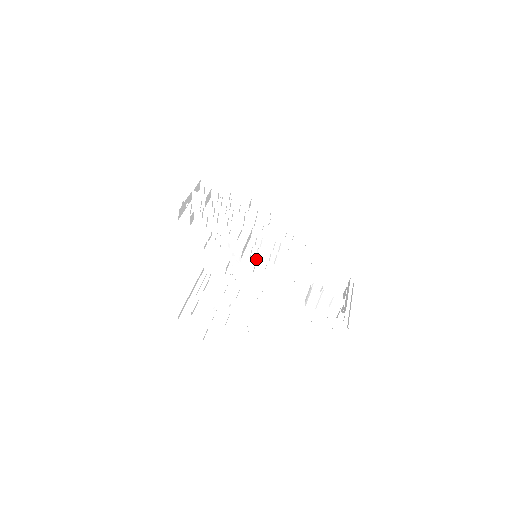
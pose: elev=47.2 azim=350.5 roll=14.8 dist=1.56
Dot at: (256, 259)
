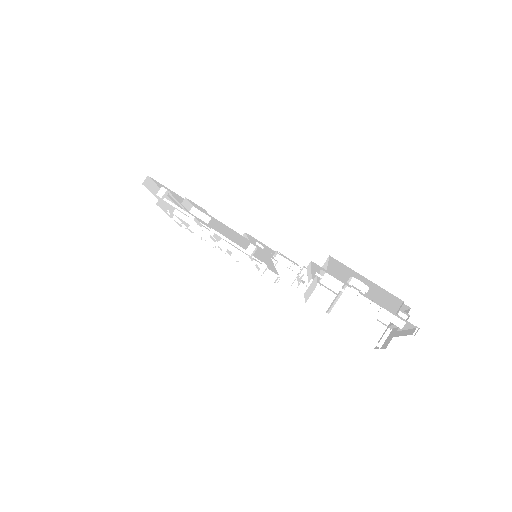
Dot at: occluded
